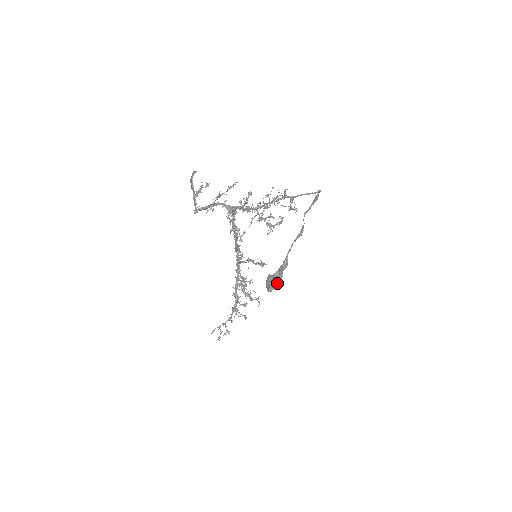
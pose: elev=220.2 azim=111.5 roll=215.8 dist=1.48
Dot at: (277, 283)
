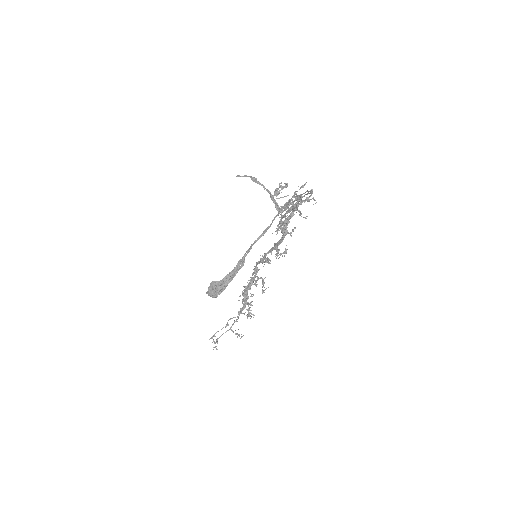
Dot at: (225, 287)
